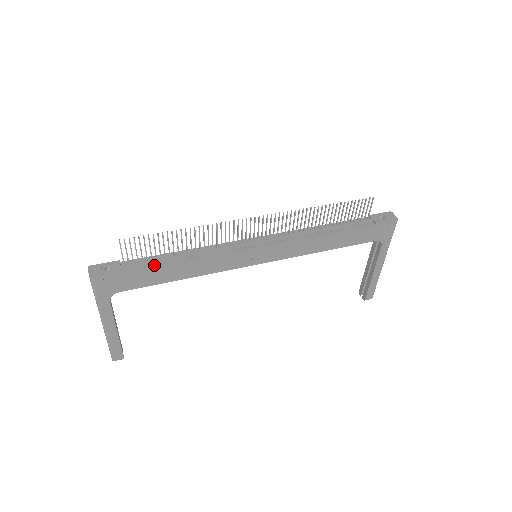
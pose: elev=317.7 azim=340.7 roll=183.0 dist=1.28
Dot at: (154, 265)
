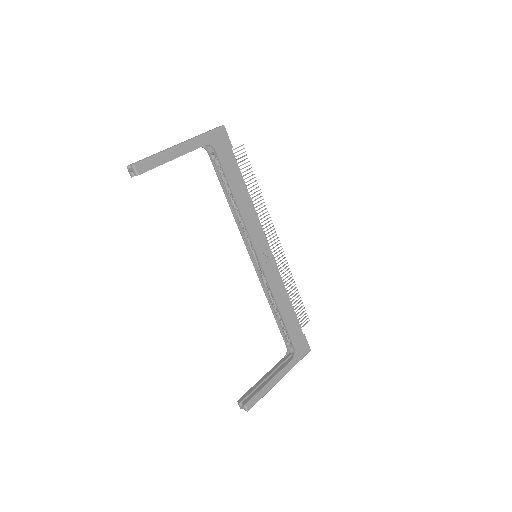
Dot at: (240, 172)
